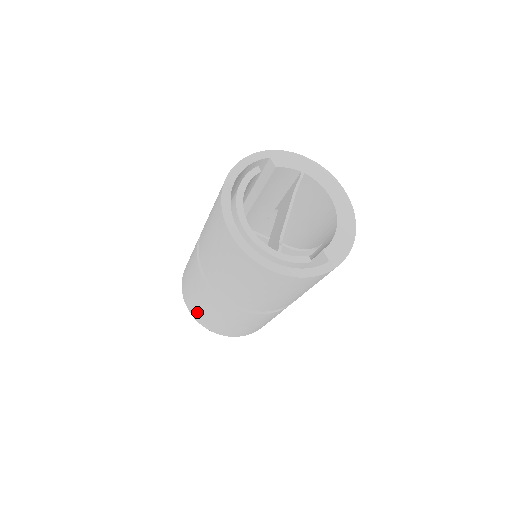
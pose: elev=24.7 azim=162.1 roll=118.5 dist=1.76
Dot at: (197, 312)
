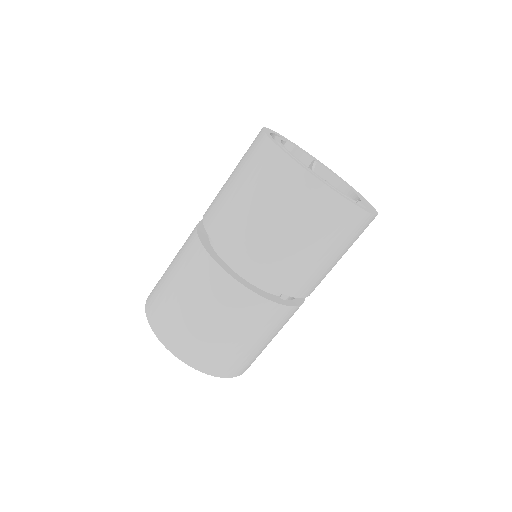
Dot at: (176, 328)
